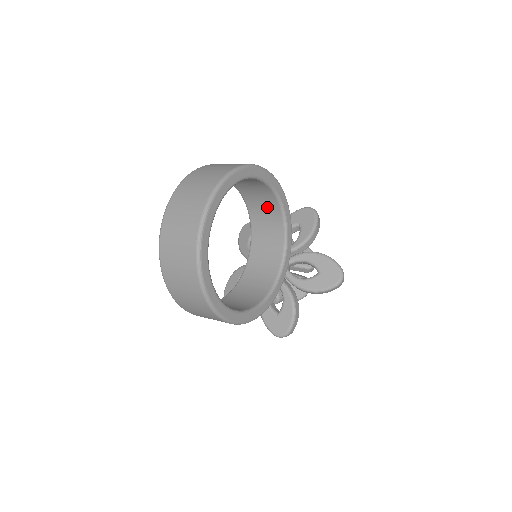
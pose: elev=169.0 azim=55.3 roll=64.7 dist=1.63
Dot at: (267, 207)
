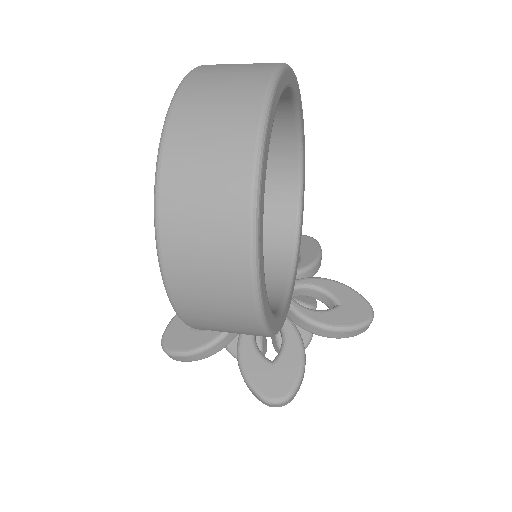
Dot at: (276, 196)
